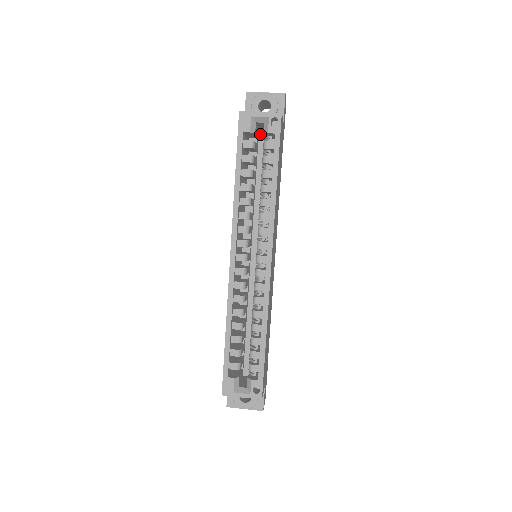
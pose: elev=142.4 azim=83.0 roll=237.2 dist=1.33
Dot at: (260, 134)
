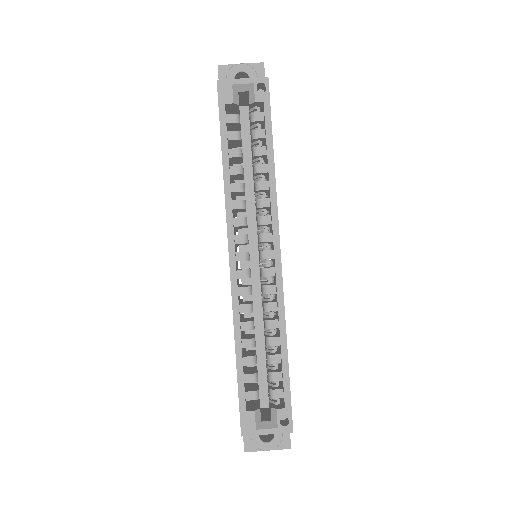
Dot at: (241, 111)
